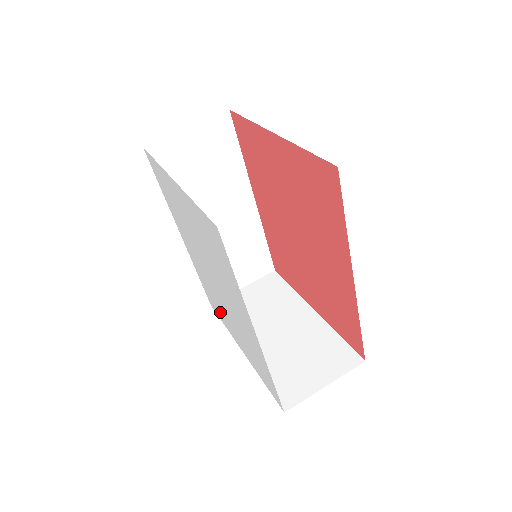
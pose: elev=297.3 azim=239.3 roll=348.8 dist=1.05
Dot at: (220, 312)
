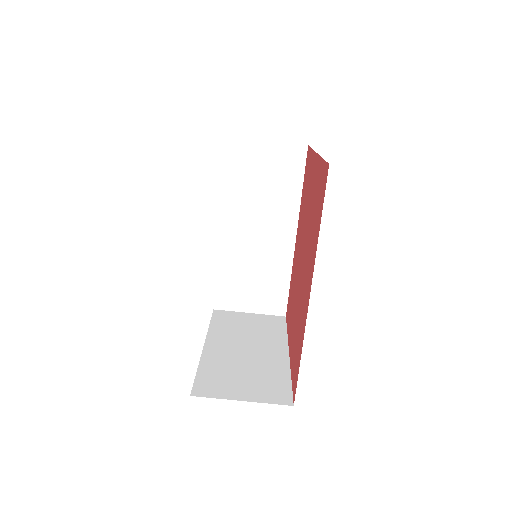
Dot at: occluded
